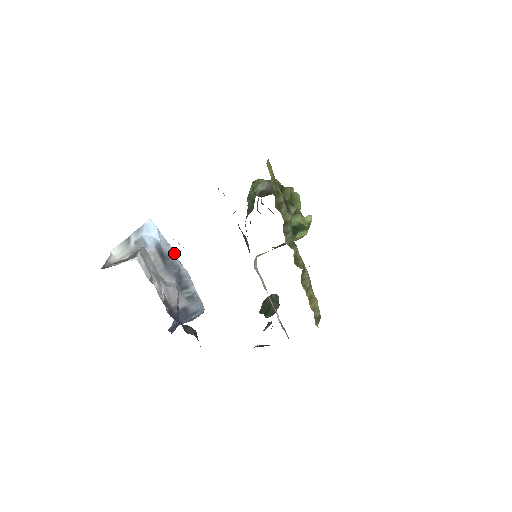
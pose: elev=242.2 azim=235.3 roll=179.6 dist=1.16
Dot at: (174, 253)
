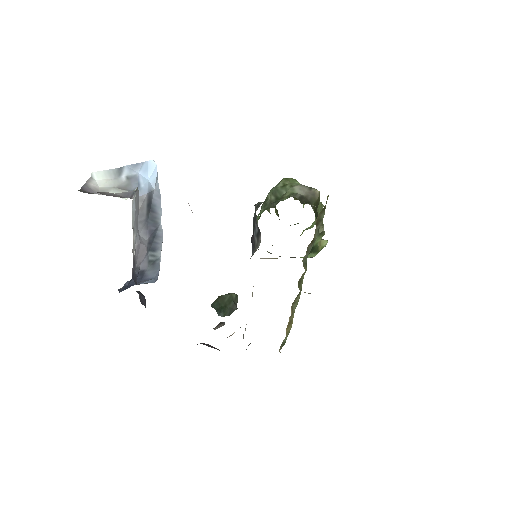
Dot at: (161, 208)
